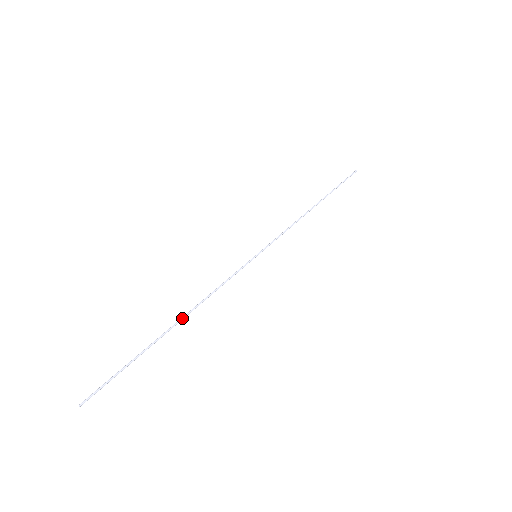
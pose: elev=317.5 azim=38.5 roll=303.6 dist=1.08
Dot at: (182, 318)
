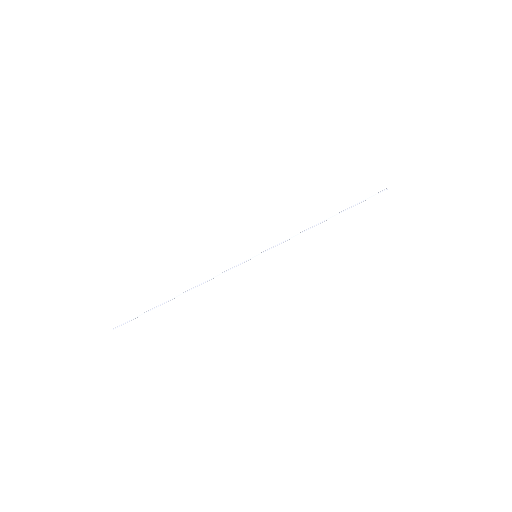
Dot at: occluded
